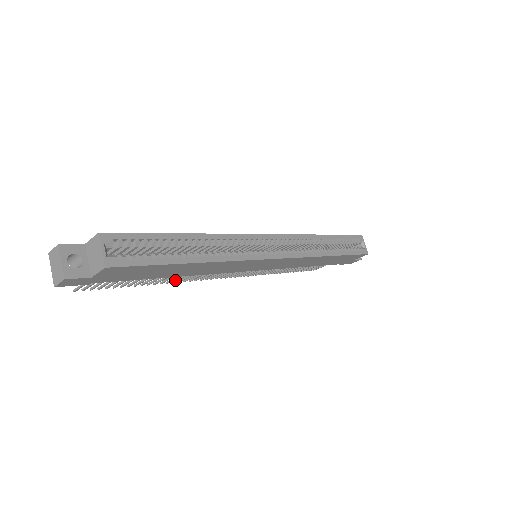
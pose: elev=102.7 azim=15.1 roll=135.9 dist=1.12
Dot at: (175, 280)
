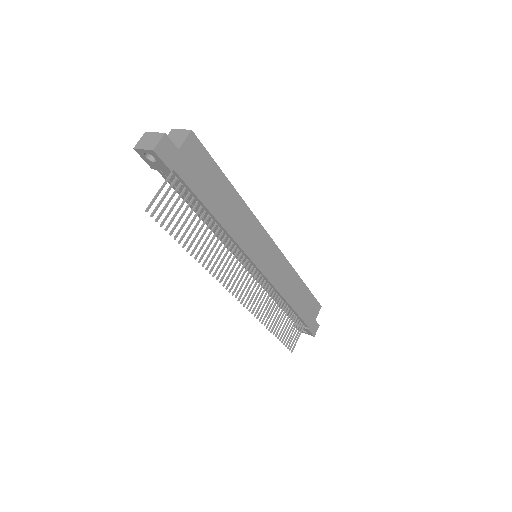
Dot at: (208, 263)
